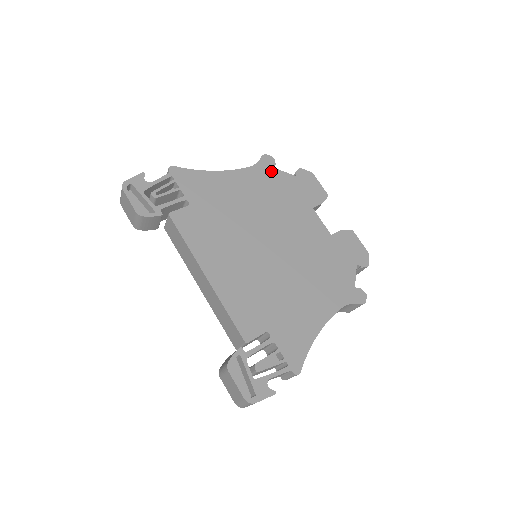
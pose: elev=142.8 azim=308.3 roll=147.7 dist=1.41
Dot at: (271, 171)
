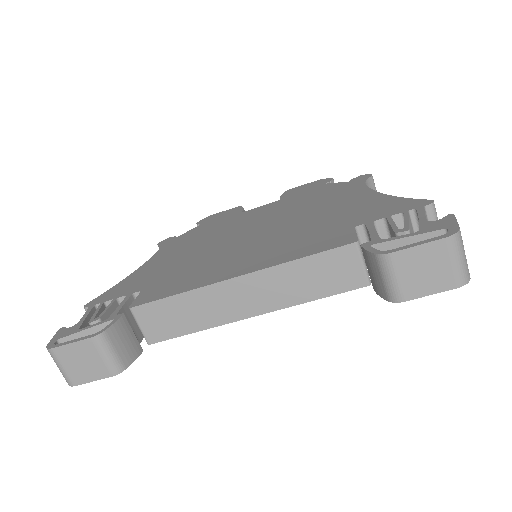
Dot at: (178, 238)
